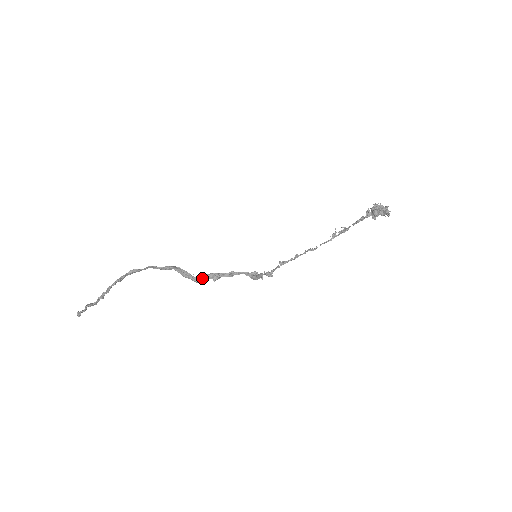
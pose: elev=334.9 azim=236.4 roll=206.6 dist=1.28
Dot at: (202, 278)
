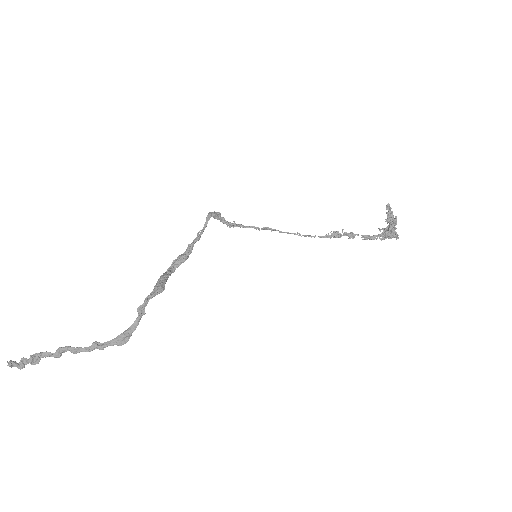
Dot at: occluded
